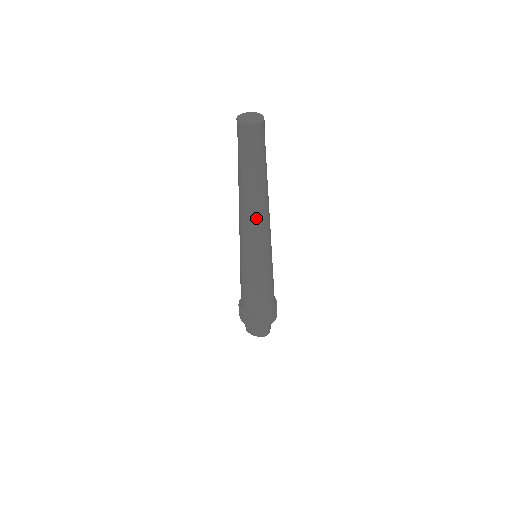
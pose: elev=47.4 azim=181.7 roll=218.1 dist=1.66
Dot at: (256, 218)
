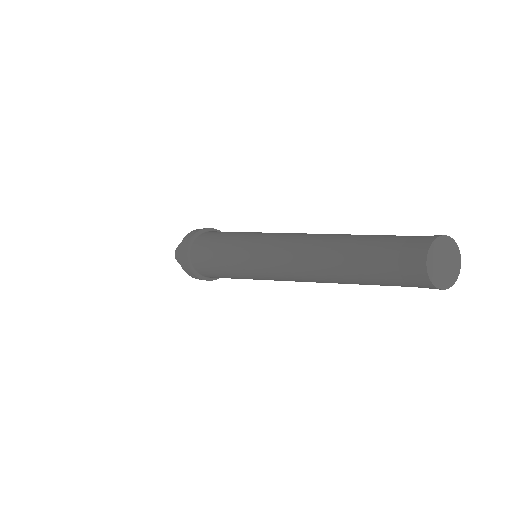
Dot at: occluded
